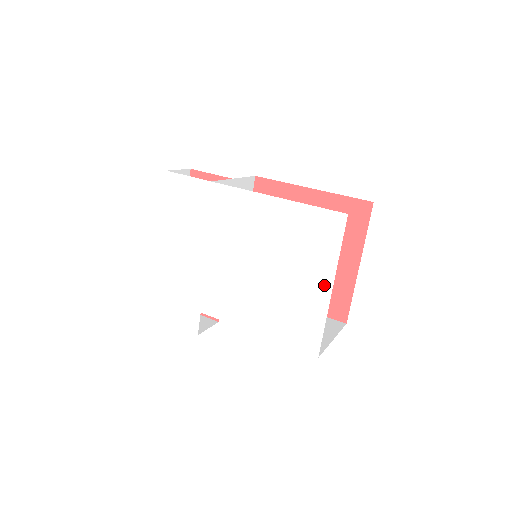
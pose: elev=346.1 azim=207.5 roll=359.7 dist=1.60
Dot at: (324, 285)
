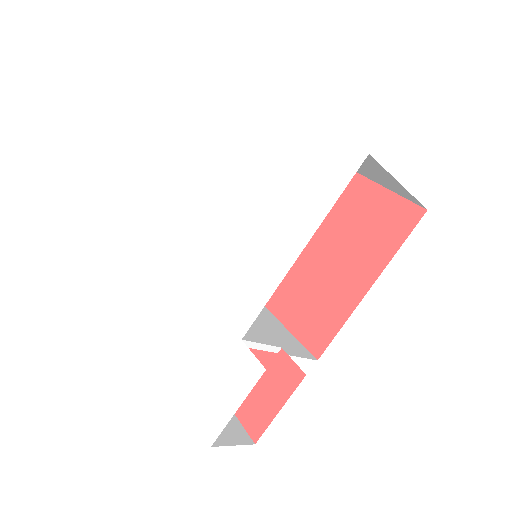
Dot at: (286, 128)
